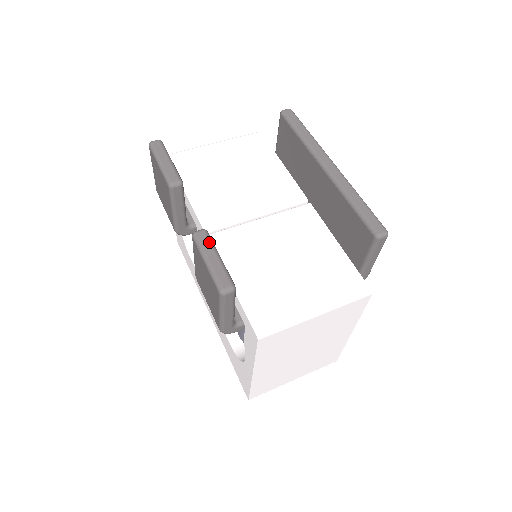
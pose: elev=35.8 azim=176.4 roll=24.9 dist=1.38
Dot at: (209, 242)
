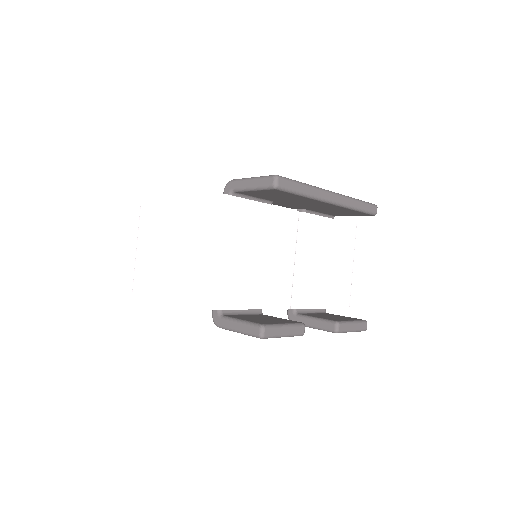
Dot at: (346, 325)
